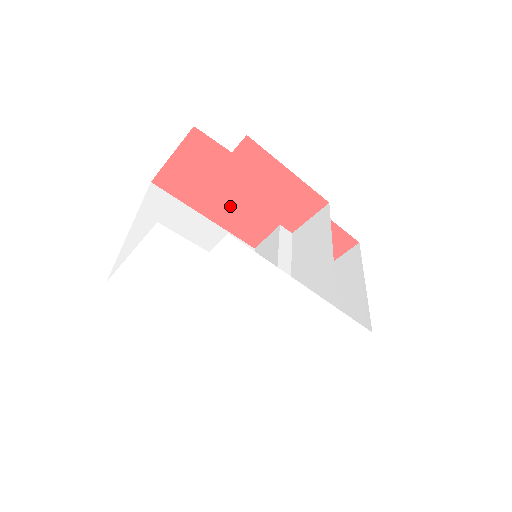
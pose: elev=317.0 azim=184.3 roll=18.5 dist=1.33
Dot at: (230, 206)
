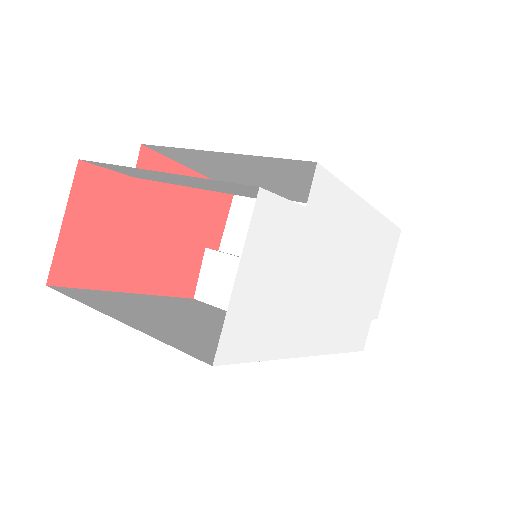
Dot at: (153, 257)
